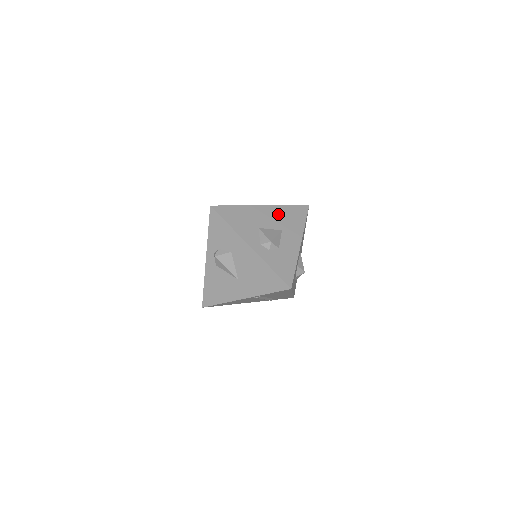
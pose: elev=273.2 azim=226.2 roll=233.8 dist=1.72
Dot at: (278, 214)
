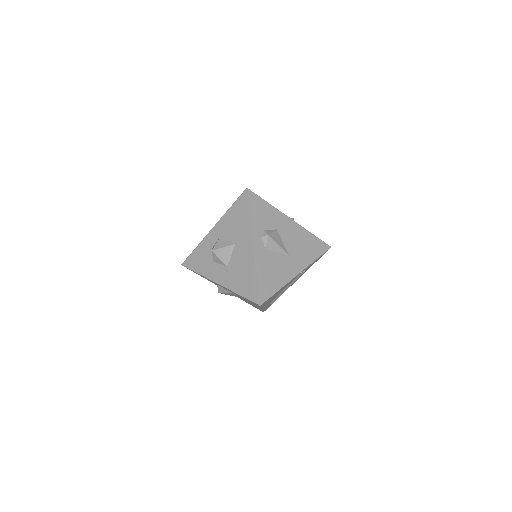
Dot at: occluded
